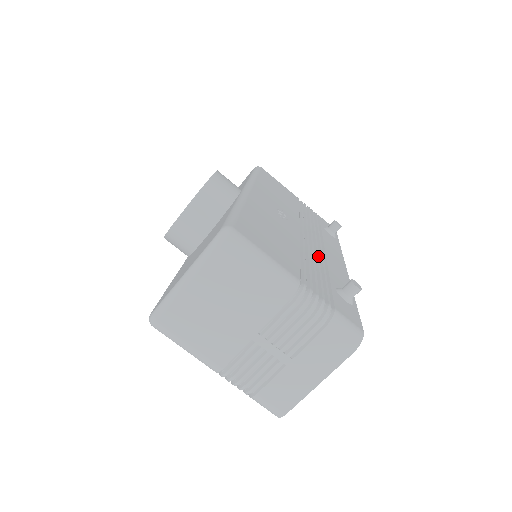
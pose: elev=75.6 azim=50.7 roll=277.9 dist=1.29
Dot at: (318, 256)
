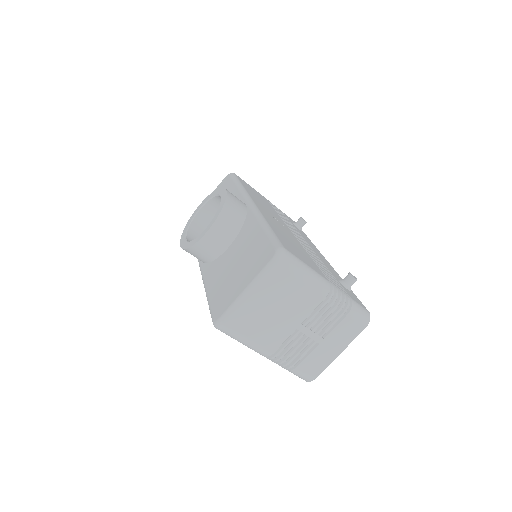
Dot at: occluded
